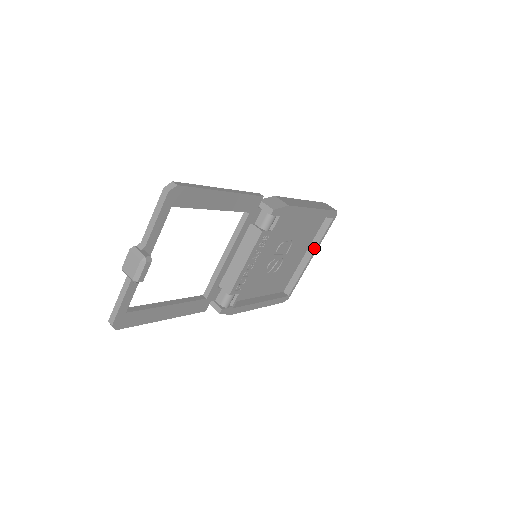
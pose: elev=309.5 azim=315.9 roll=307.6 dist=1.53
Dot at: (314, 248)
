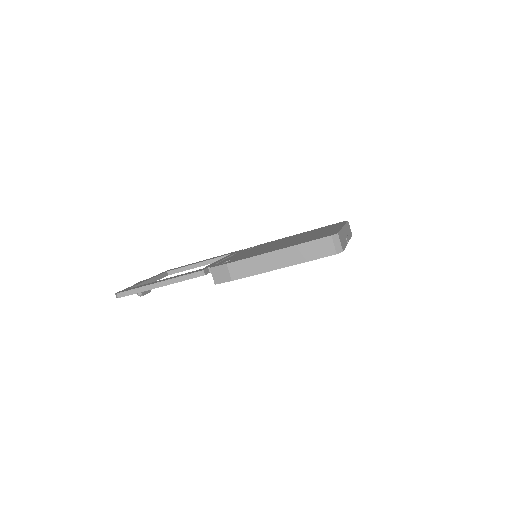
Dot at: occluded
